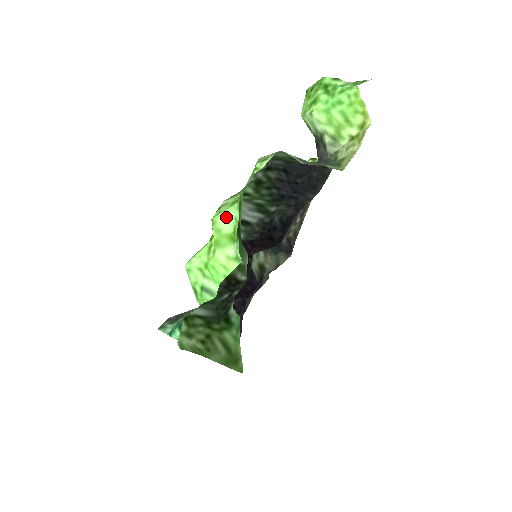
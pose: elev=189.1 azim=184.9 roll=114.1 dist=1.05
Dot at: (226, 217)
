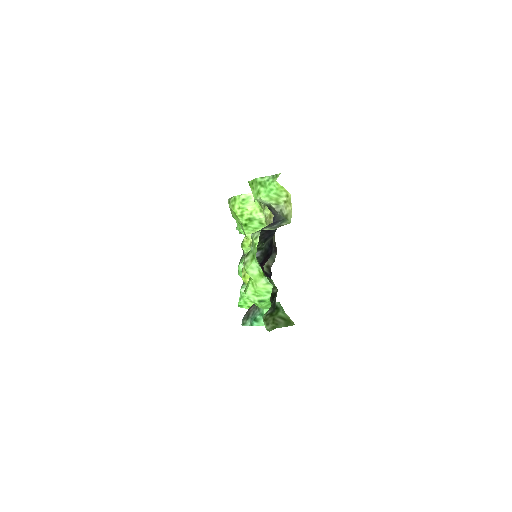
Dot at: (252, 268)
